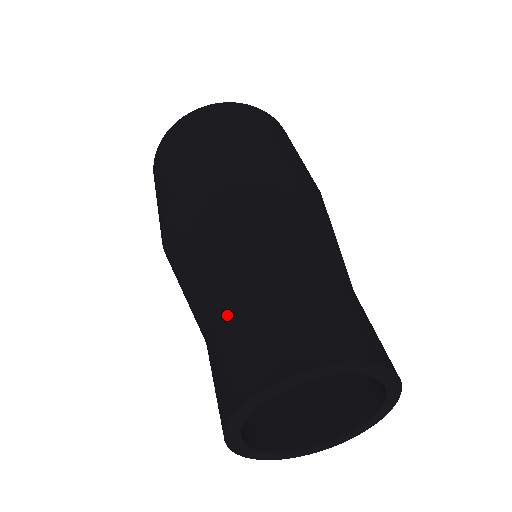
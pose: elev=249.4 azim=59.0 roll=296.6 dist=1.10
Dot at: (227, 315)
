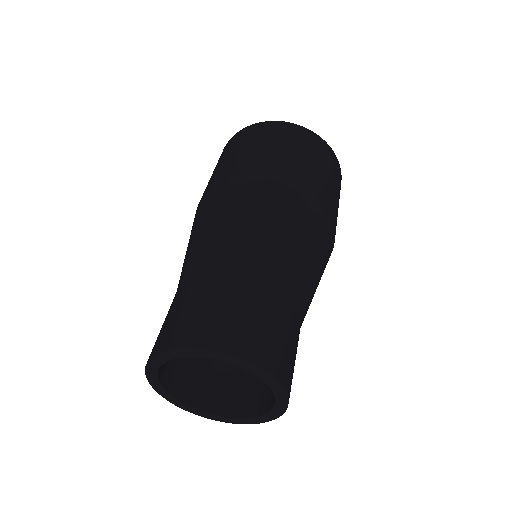
Dot at: (238, 285)
